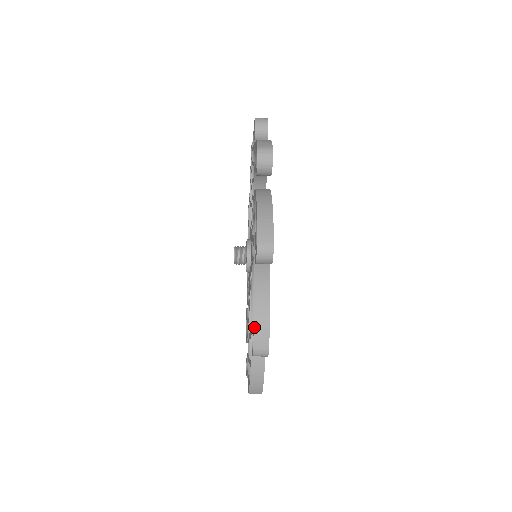
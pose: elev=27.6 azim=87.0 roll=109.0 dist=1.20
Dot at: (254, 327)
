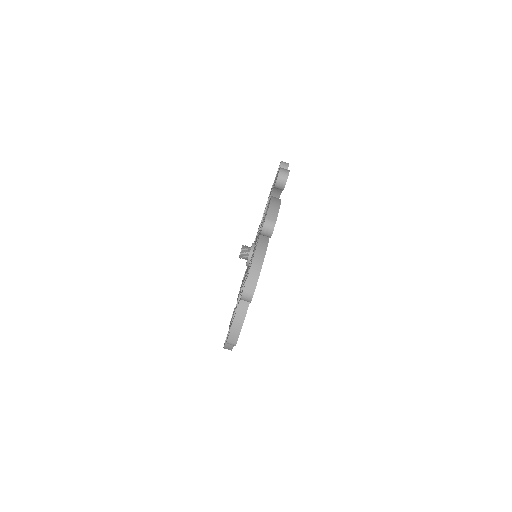
Dot at: (269, 207)
